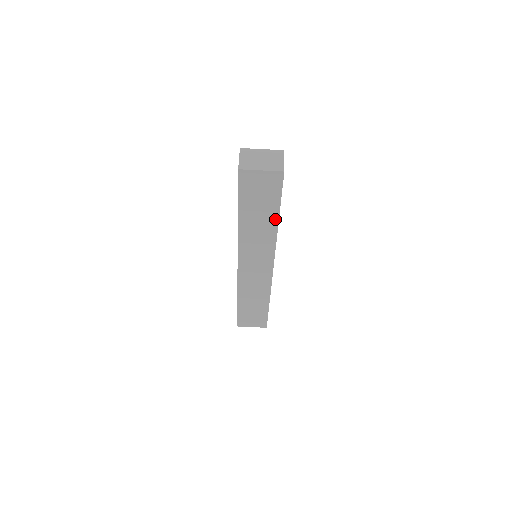
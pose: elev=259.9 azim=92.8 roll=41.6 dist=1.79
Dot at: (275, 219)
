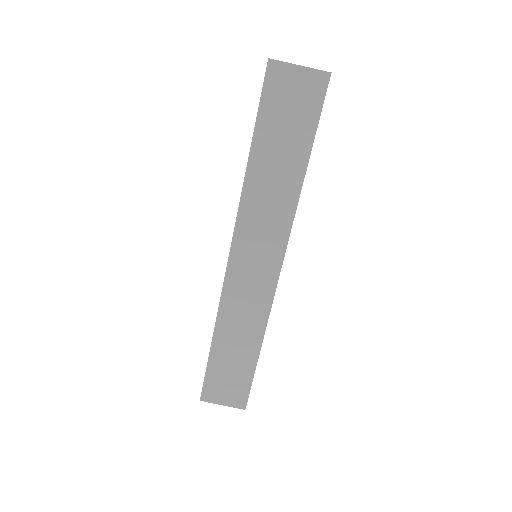
Dot at: (301, 167)
